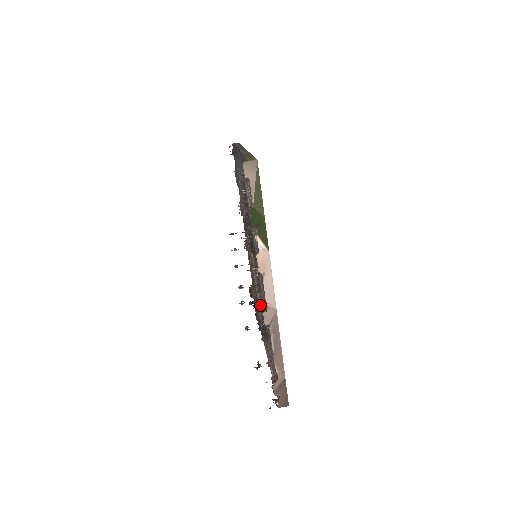
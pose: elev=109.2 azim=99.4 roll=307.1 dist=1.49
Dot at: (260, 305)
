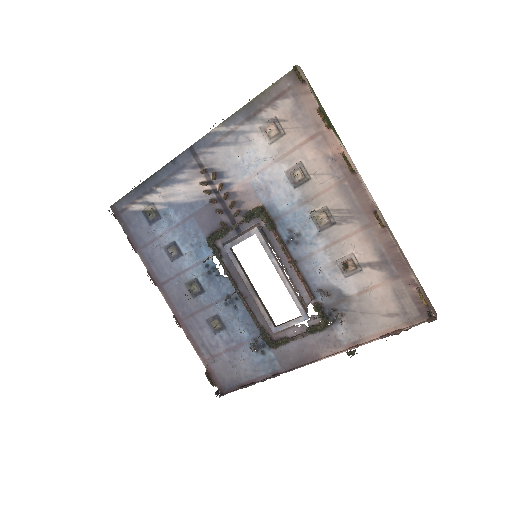
Dot at: (307, 287)
